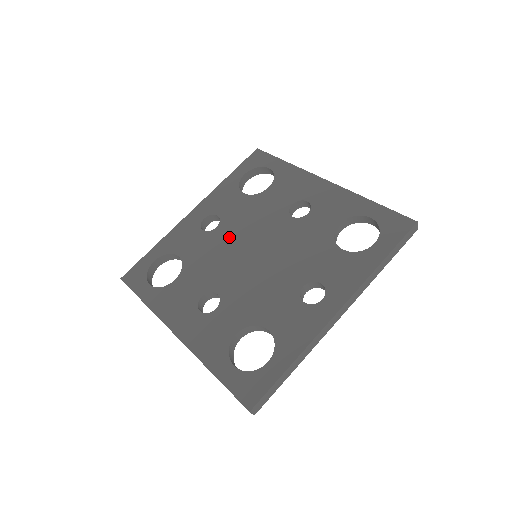
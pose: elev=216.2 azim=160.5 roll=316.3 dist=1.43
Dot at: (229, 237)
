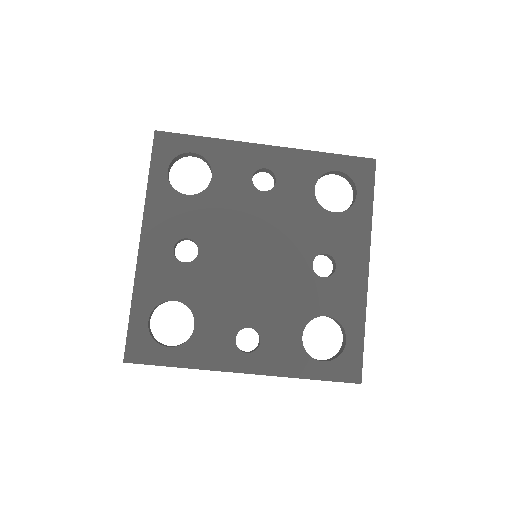
Dot at: (259, 215)
